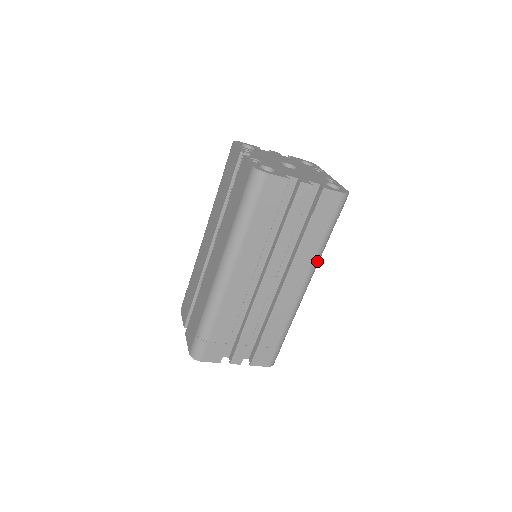
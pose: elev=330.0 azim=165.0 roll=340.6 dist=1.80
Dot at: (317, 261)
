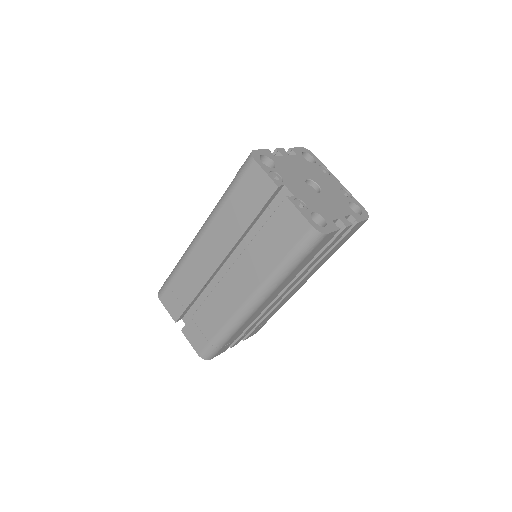
Dot at: occluded
